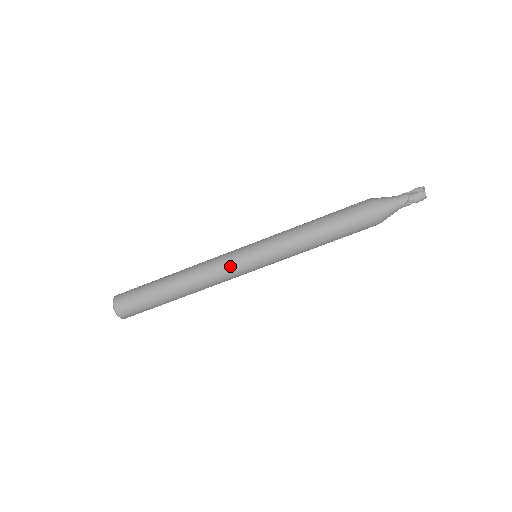
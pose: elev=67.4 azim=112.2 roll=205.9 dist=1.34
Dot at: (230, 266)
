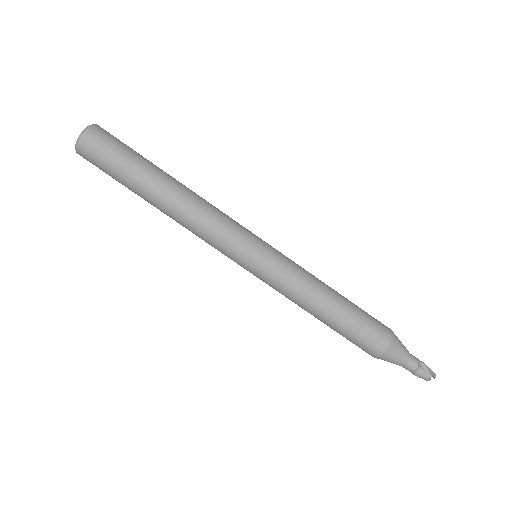
Dot at: (223, 246)
